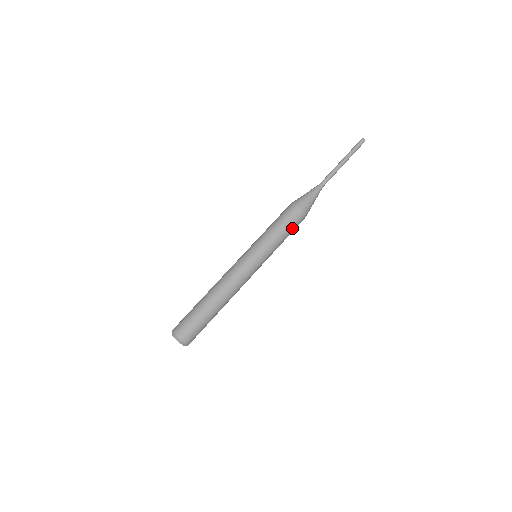
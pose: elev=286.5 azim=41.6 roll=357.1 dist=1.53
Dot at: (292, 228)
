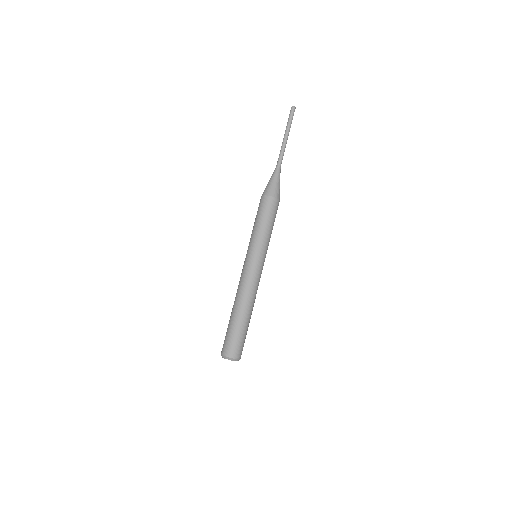
Dot at: occluded
